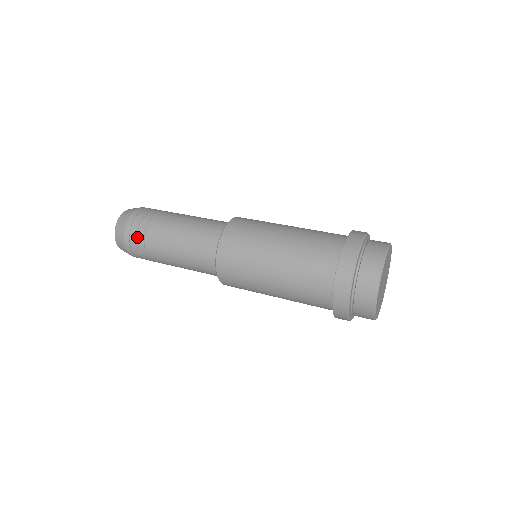
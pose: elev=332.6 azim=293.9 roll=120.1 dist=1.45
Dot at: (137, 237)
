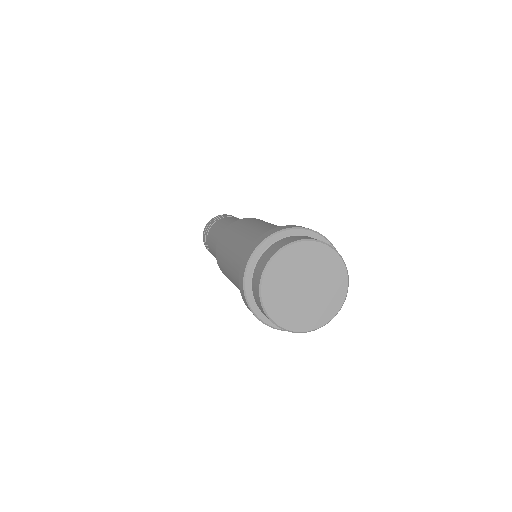
Dot at: (206, 234)
